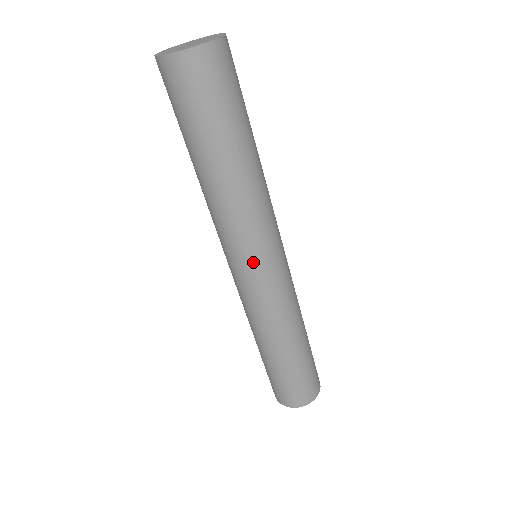
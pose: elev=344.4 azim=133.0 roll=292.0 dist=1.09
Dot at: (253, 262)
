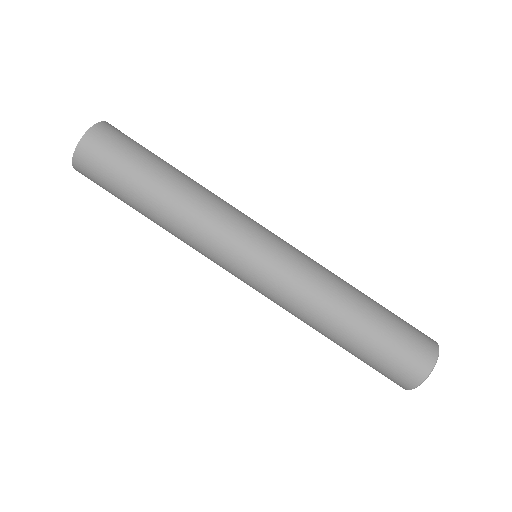
Dot at: (231, 272)
